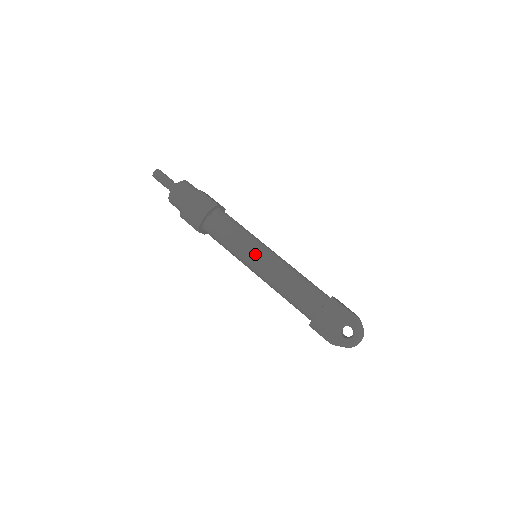
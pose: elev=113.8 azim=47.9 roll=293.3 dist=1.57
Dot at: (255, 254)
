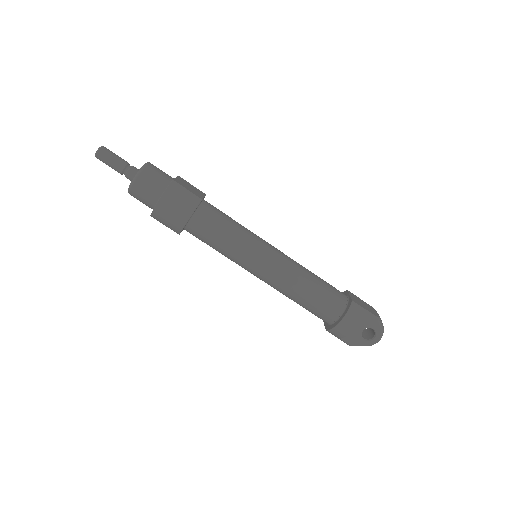
Dot at: (259, 261)
